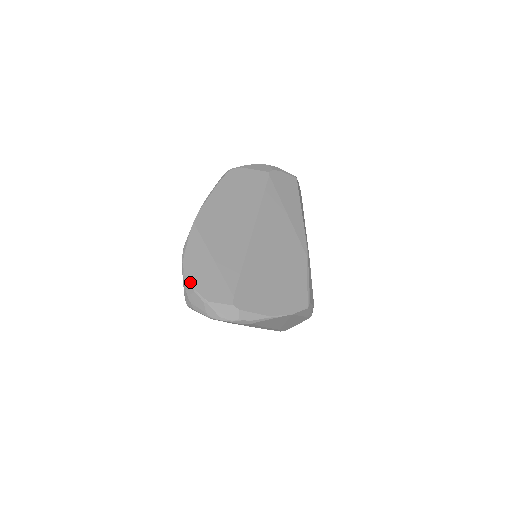
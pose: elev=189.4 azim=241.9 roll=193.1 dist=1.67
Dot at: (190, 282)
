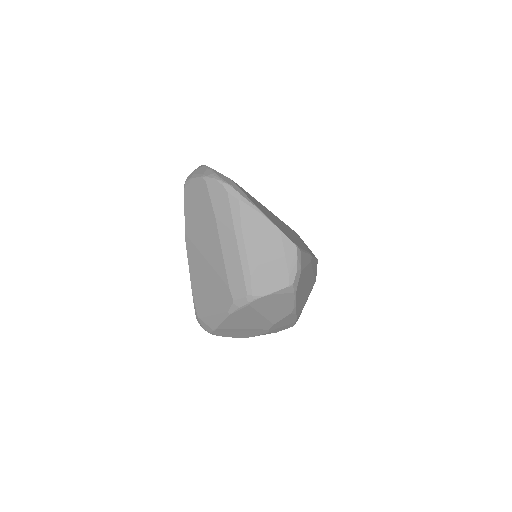
Dot at: occluded
